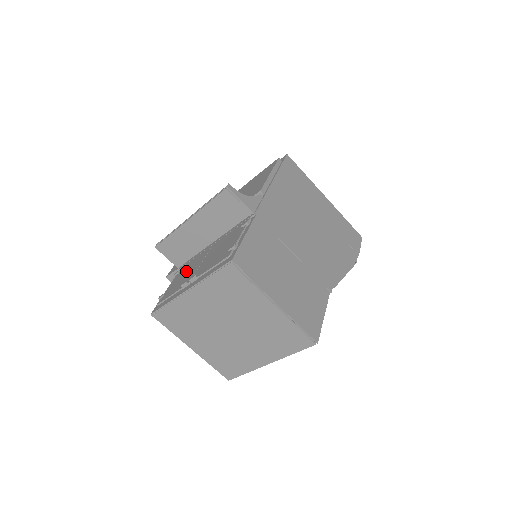
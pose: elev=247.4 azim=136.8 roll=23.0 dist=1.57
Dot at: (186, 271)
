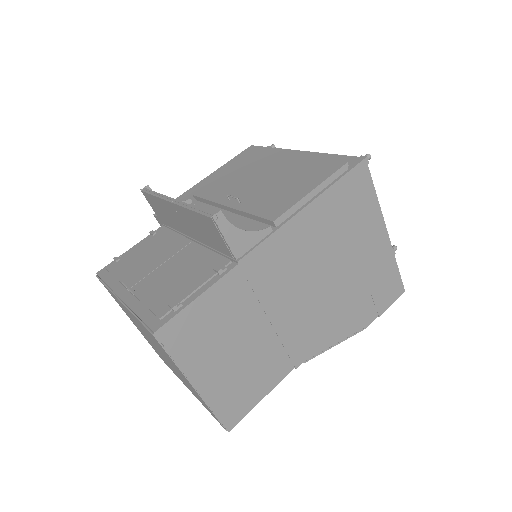
Dot at: (152, 249)
